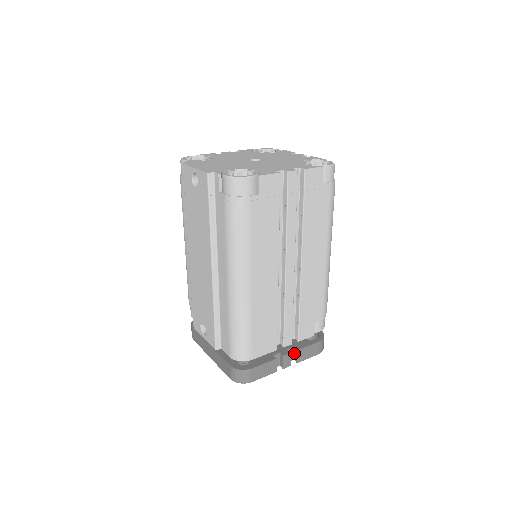
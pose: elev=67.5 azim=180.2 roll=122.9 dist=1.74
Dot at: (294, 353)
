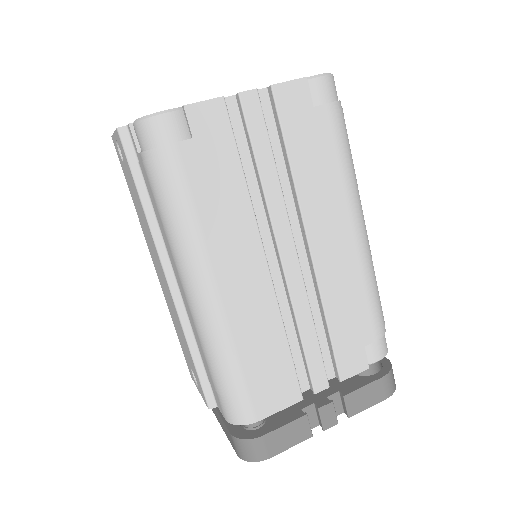
Dot at: (341, 401)
